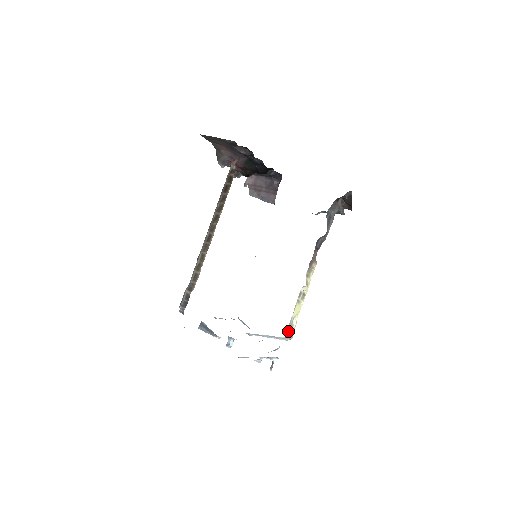
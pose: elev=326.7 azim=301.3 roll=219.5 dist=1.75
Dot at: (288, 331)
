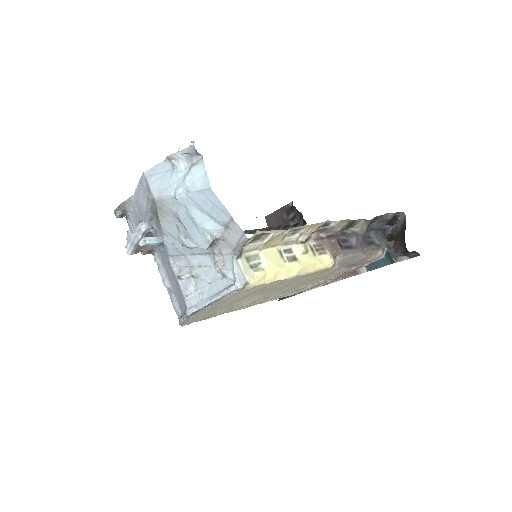
Dot at: (241, 255)
